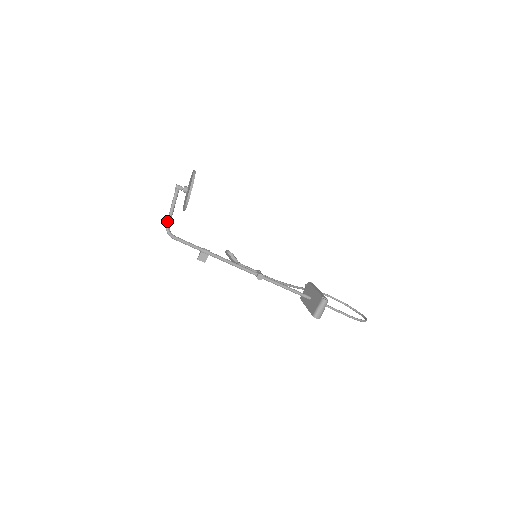
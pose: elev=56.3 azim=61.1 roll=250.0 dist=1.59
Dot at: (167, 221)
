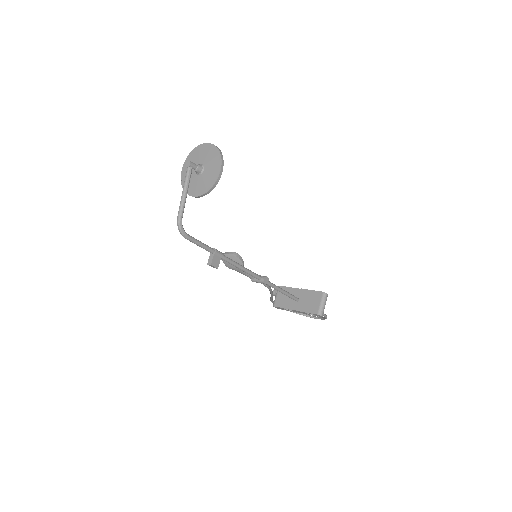
Dot at: (180, 212)
